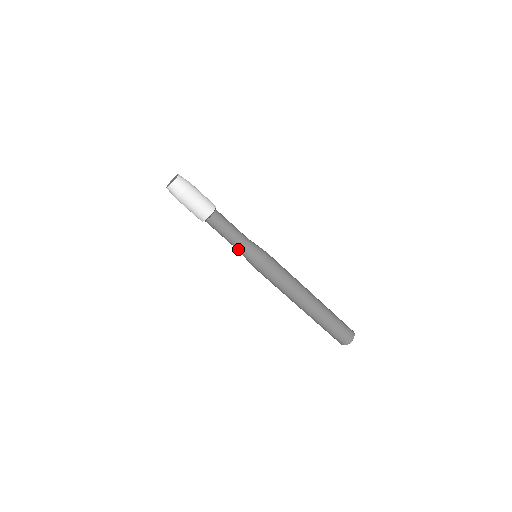
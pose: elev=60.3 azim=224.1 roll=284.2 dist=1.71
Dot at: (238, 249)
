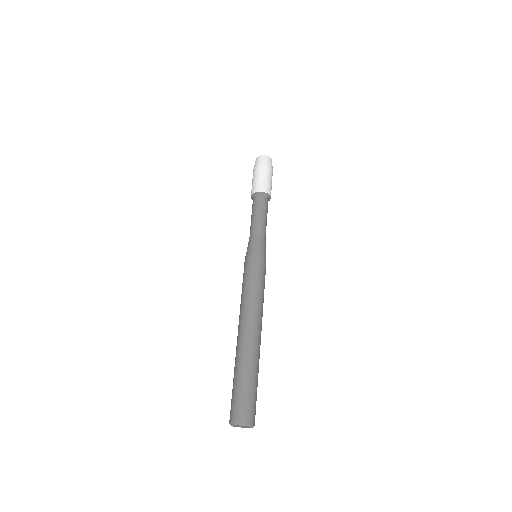
Dot at: (258, 233)
